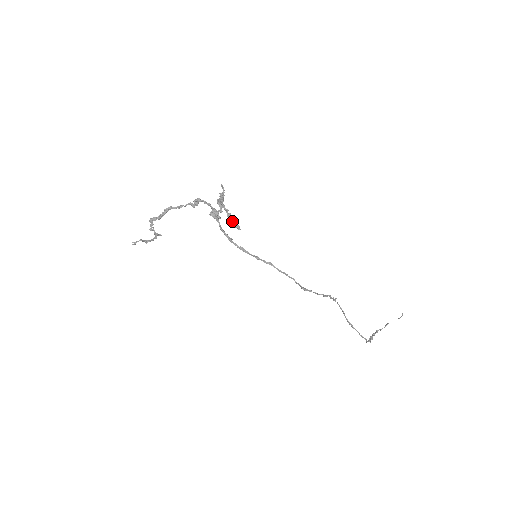
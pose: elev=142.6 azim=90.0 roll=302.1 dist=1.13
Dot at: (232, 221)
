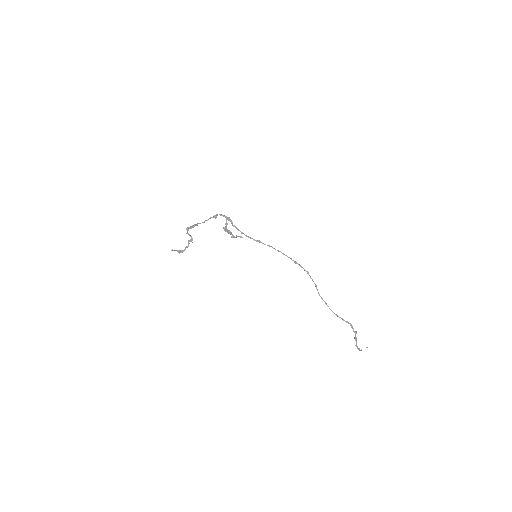
Dot at: (236, 235)
